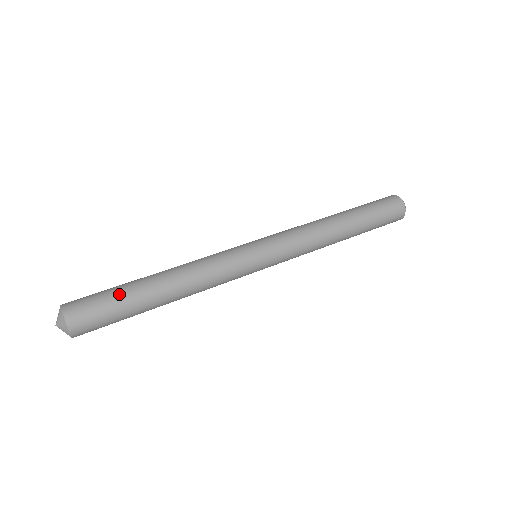
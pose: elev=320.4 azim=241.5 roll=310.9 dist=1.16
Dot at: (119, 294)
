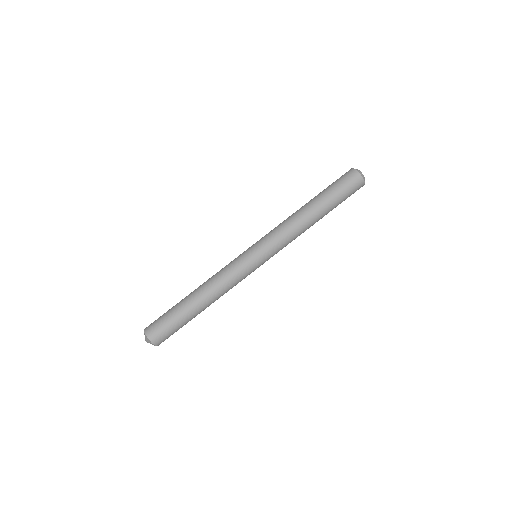
Dot at: (174, 314)
